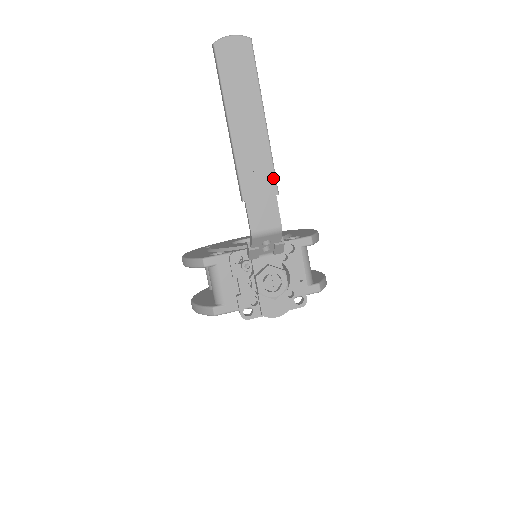
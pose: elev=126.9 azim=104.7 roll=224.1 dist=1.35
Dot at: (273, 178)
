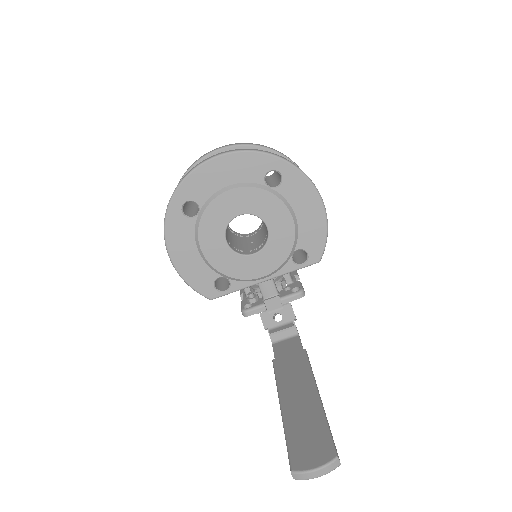
Dot at: occluded
